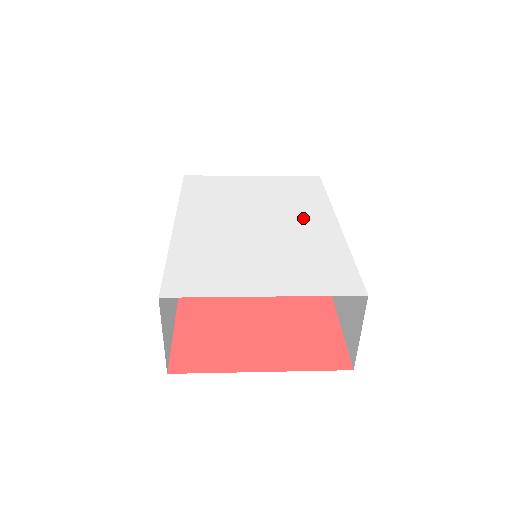
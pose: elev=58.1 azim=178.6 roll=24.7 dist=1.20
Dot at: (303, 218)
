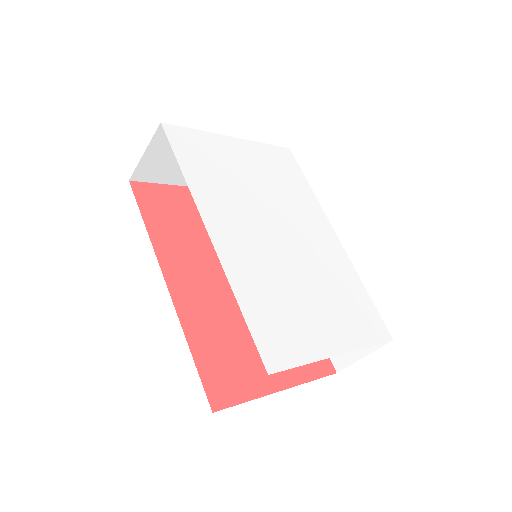
Dot at: (311, 227)
